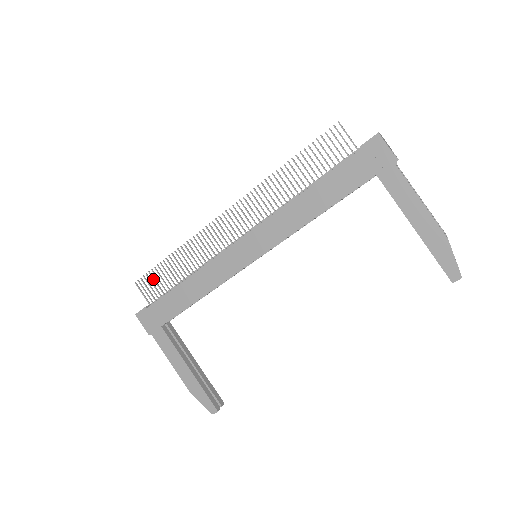
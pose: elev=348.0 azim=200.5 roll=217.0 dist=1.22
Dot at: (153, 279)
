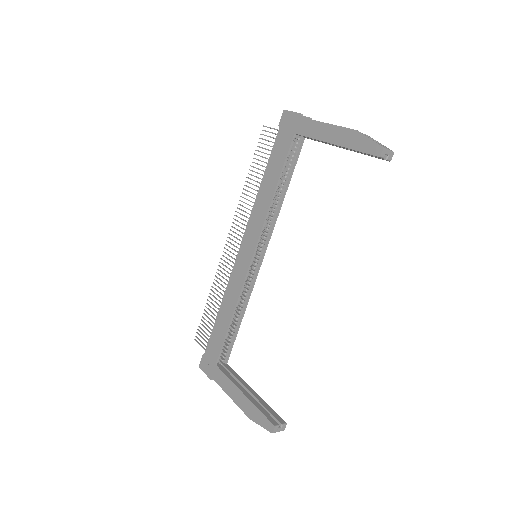
Dot at: occluded
